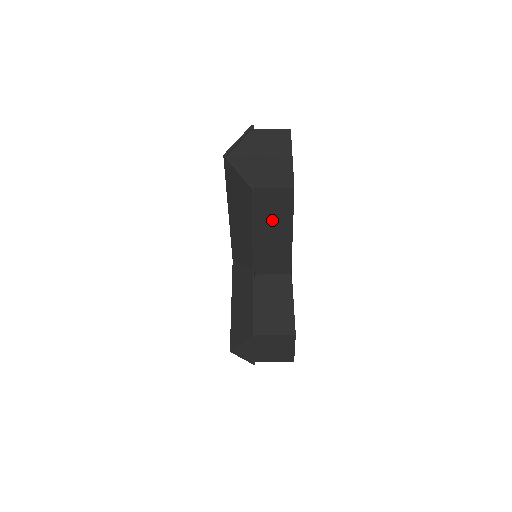
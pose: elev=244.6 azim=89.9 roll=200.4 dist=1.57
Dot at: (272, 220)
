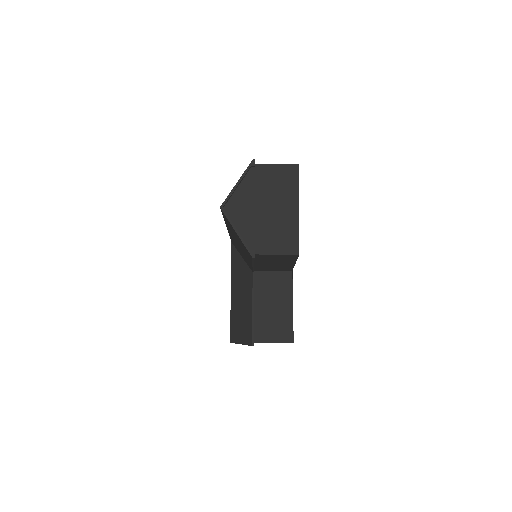
Dot at: (274, 260)
